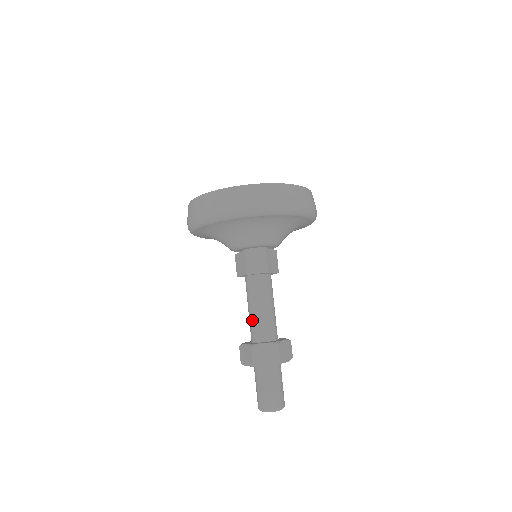
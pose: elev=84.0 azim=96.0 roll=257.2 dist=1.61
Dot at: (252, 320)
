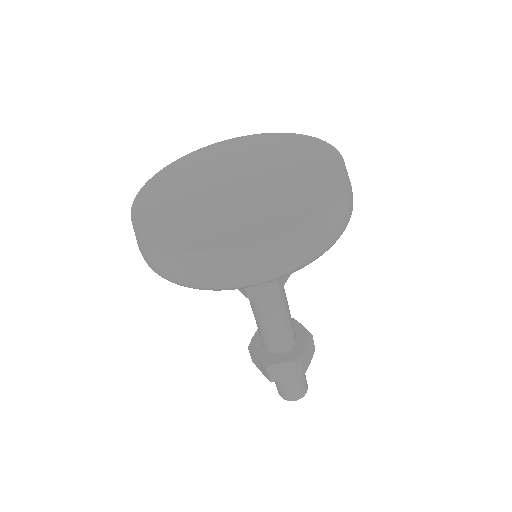
Dot at: (262, 332)
